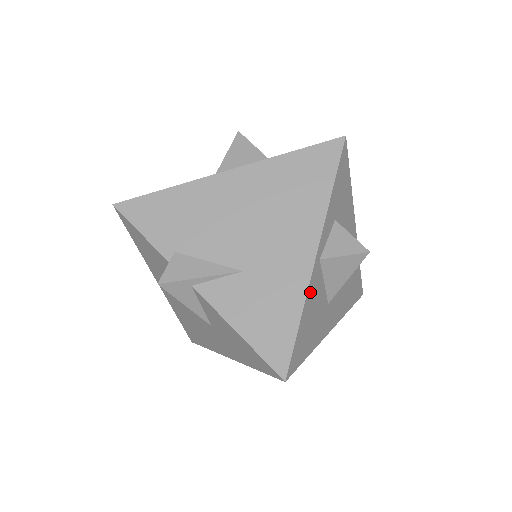
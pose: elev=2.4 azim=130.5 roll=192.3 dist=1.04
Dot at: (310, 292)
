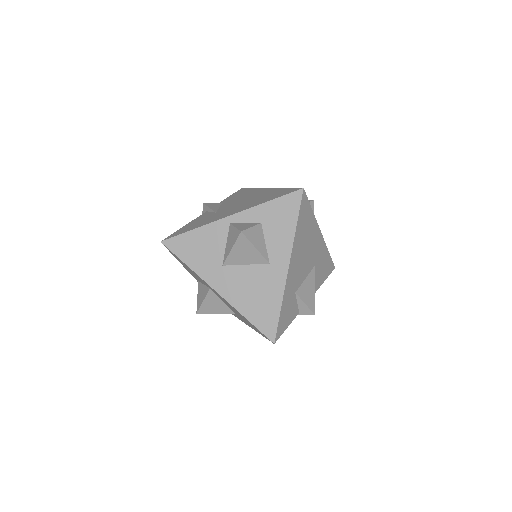
Dot at: (210, 228)
